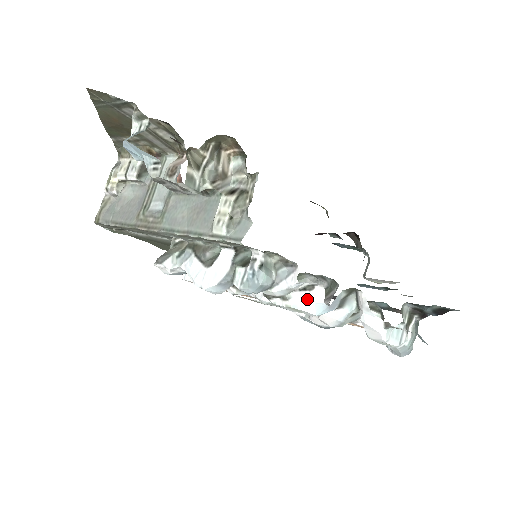
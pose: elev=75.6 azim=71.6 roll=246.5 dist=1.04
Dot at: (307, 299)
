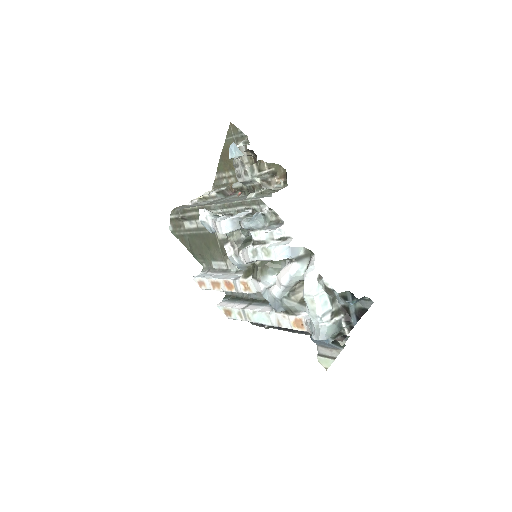
Dot at: (279, 244)
